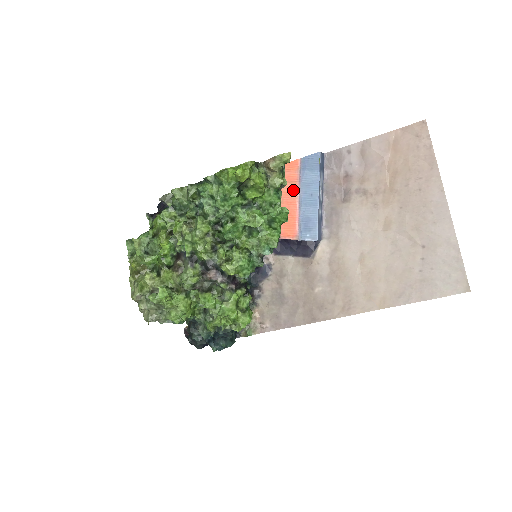
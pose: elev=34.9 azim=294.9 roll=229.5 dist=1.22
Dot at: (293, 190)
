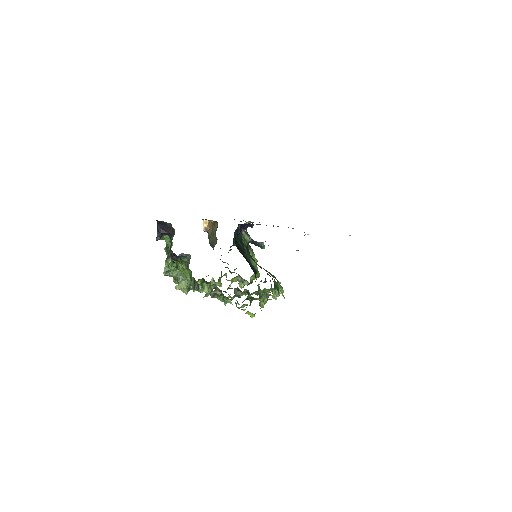
Dot at: occluded
